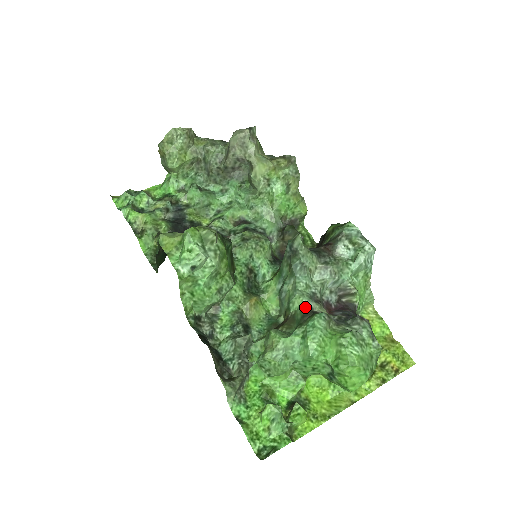
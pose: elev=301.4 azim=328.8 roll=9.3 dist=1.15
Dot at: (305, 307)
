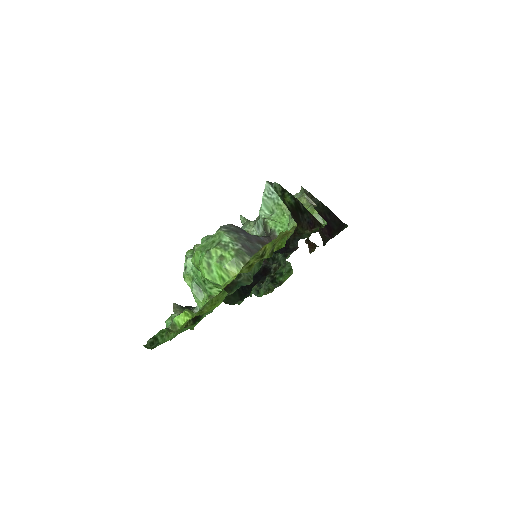
Dot at: occluded
